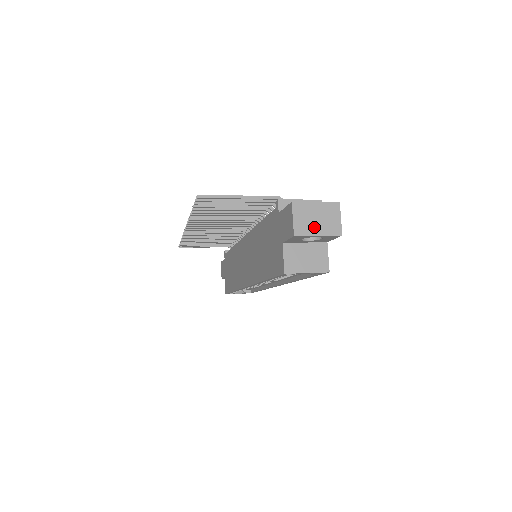
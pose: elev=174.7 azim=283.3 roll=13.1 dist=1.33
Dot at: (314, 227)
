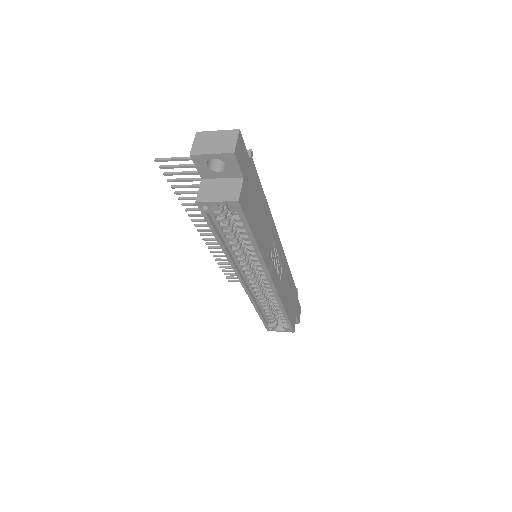
Dot at: (210, 148)
